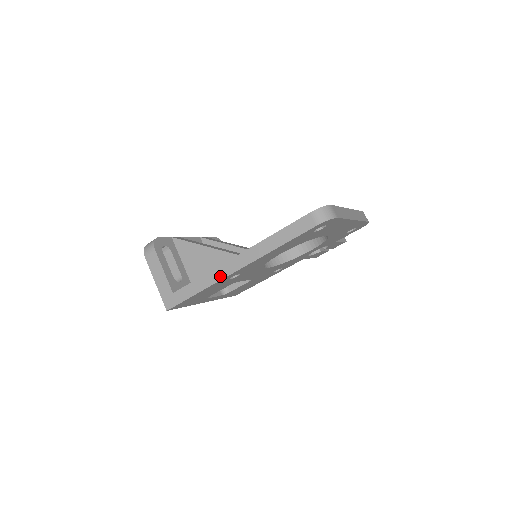
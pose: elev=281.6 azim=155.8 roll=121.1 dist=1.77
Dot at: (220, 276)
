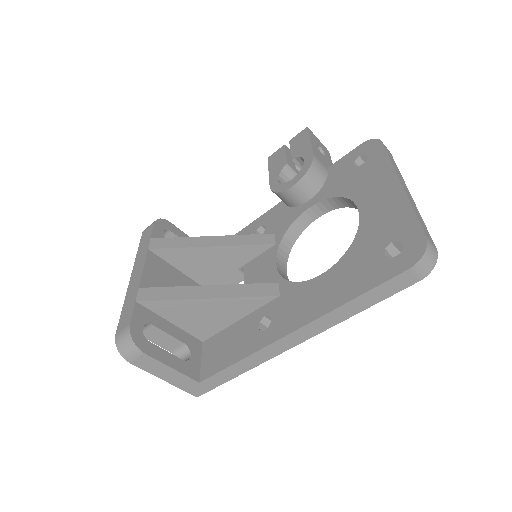
Dot at: (271, 355)
